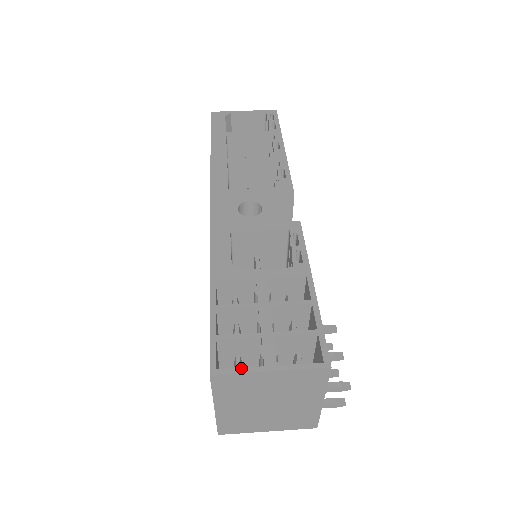
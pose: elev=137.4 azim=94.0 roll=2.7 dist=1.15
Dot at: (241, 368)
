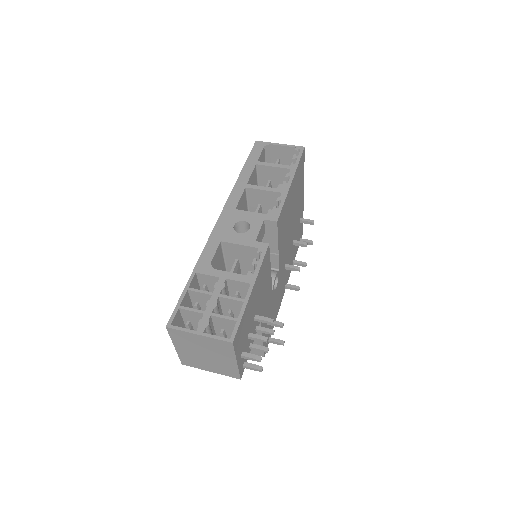
Dot at: (184, 328)
